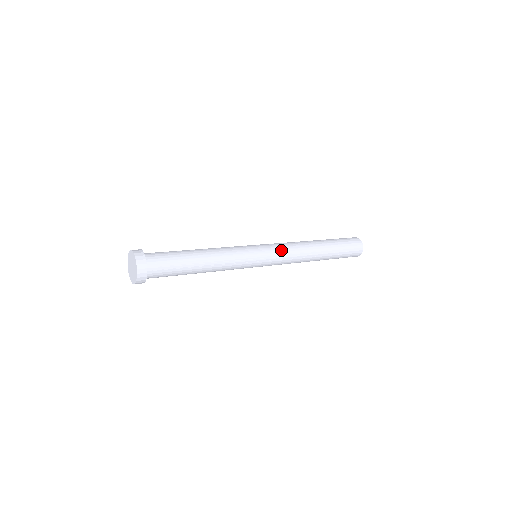
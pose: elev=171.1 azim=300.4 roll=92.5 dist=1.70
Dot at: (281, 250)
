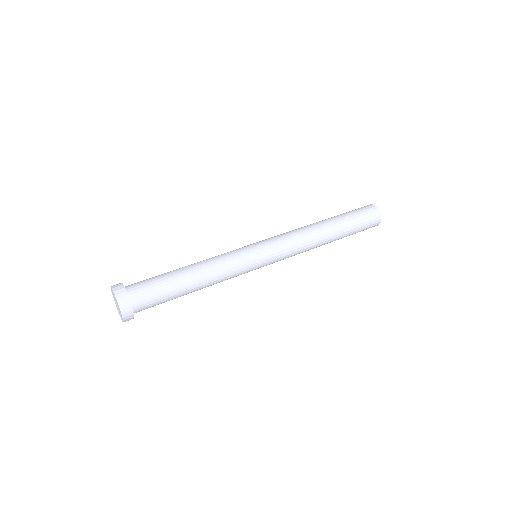
Dot at: (283, 244)
